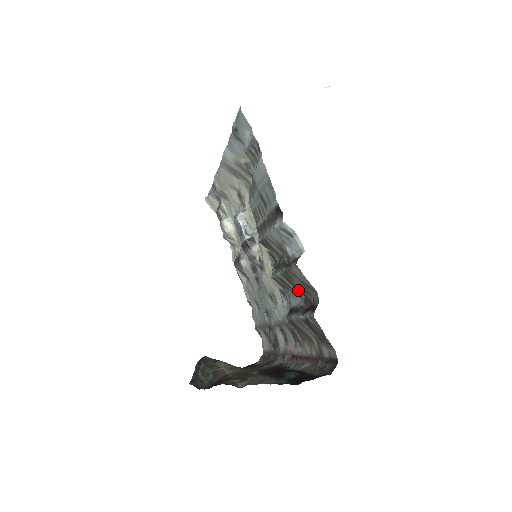
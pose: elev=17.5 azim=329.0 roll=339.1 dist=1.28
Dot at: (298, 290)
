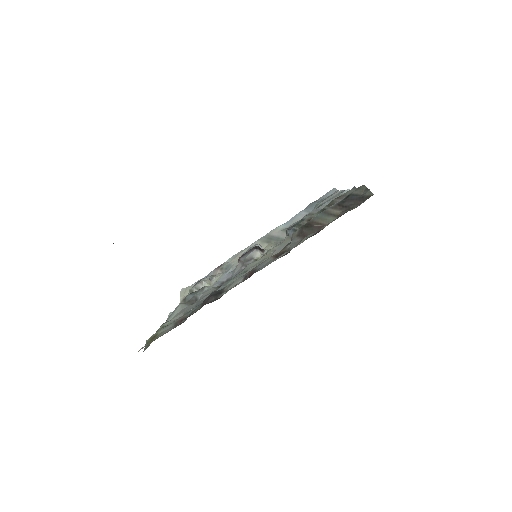
Dot at: occluded
